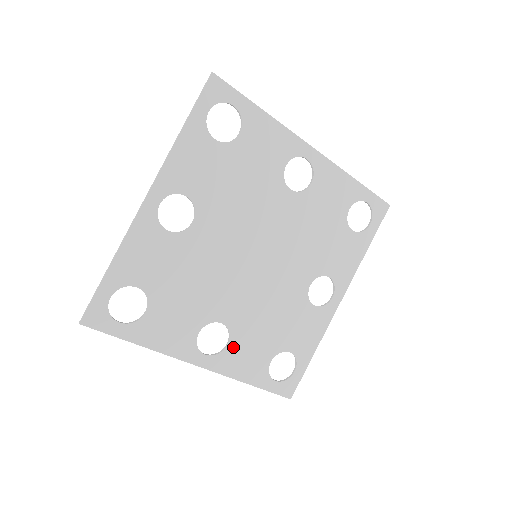
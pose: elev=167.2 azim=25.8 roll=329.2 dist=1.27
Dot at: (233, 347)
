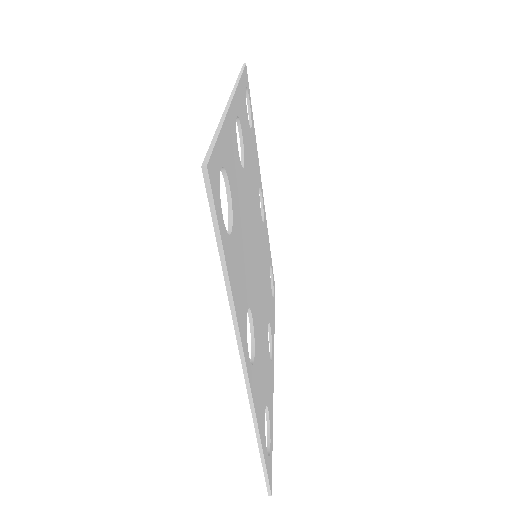
Dot at: (255, 365)
